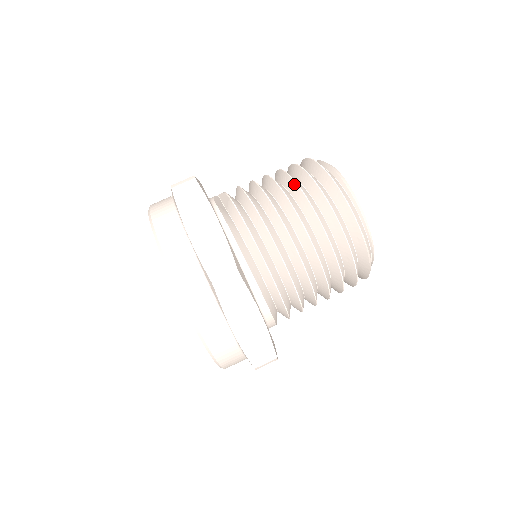
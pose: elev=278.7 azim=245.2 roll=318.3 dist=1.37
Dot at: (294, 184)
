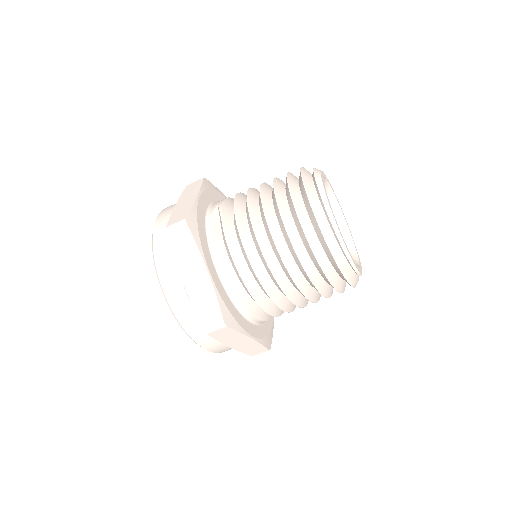
Dot at: (282, 223)
